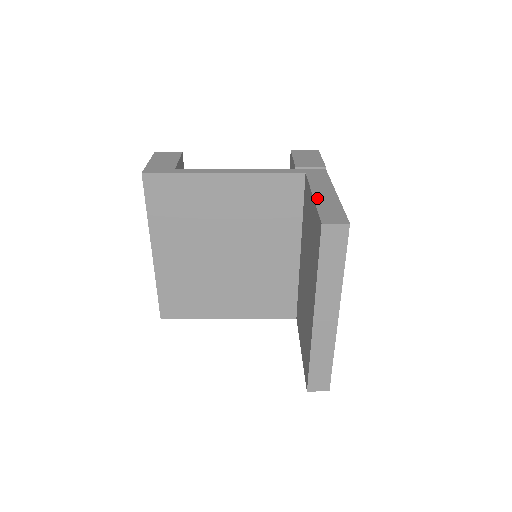
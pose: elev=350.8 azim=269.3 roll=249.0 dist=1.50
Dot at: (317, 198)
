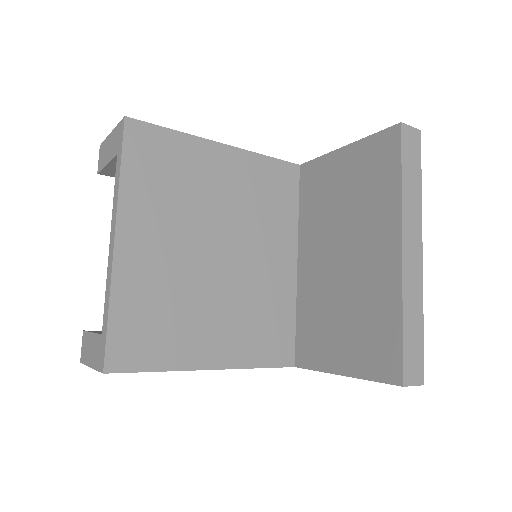
Dot at: (353, 144)
